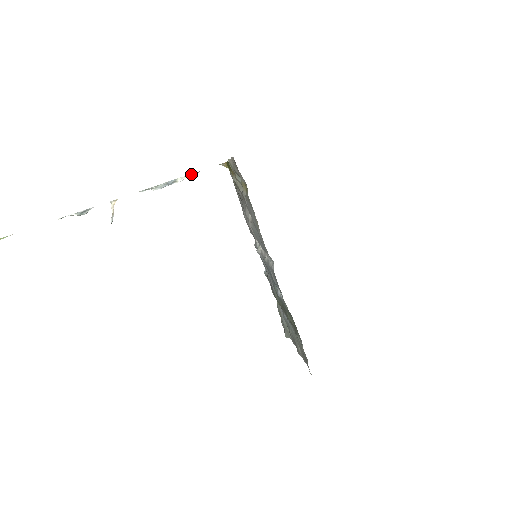
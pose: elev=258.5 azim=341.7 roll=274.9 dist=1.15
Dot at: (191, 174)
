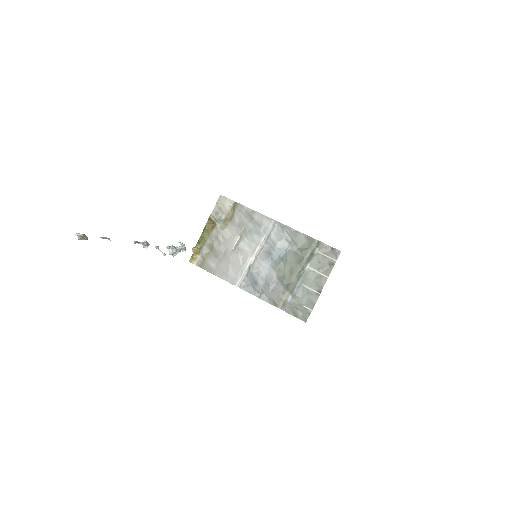
Dot at: (184, 248)
